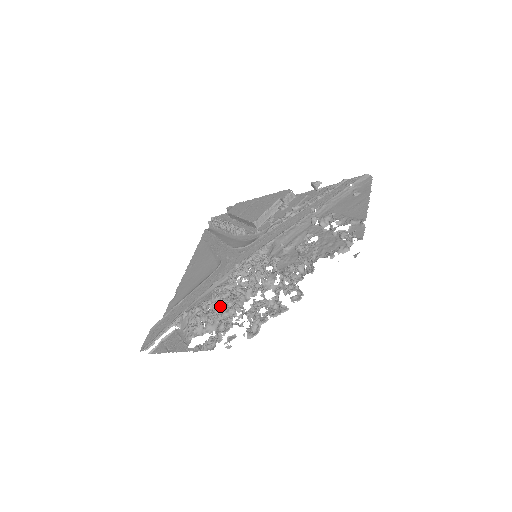
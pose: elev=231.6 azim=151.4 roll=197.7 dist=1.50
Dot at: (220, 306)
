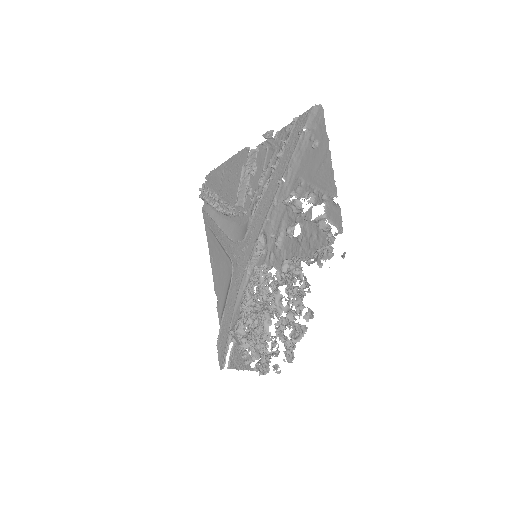
Dot at: (252, 333)
